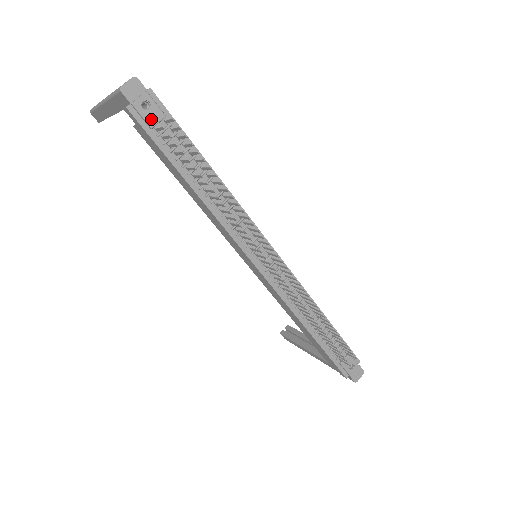
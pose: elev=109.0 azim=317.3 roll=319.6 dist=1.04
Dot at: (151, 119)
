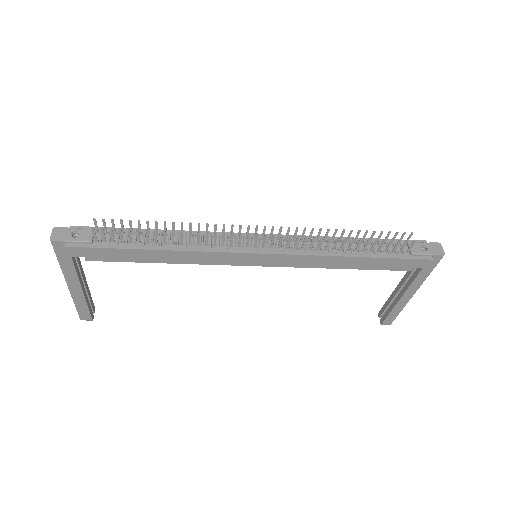
Dot at: (86, 238)
